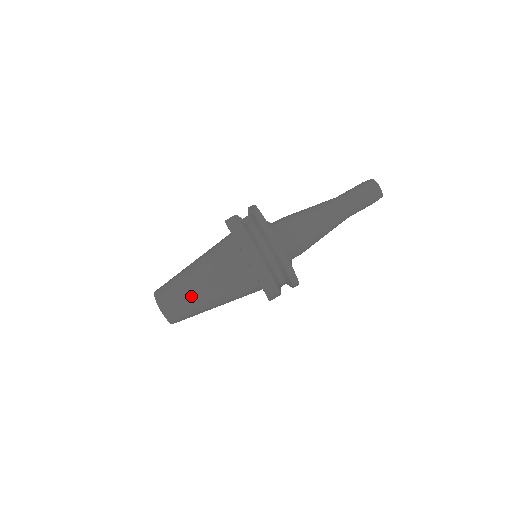
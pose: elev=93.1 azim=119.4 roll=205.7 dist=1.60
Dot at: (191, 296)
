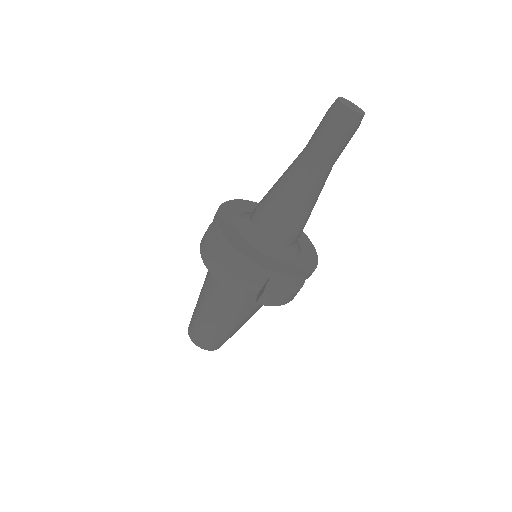
Dot at: occluded
